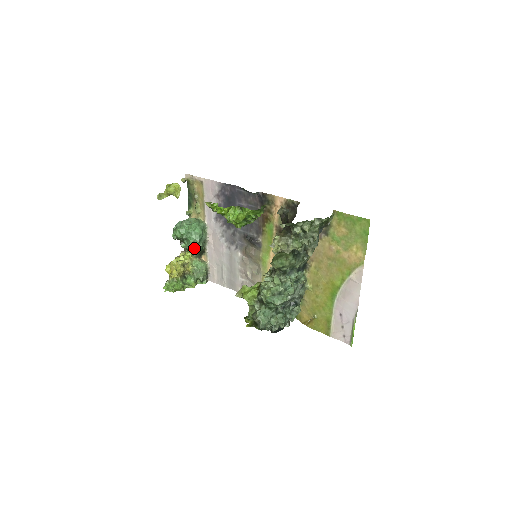
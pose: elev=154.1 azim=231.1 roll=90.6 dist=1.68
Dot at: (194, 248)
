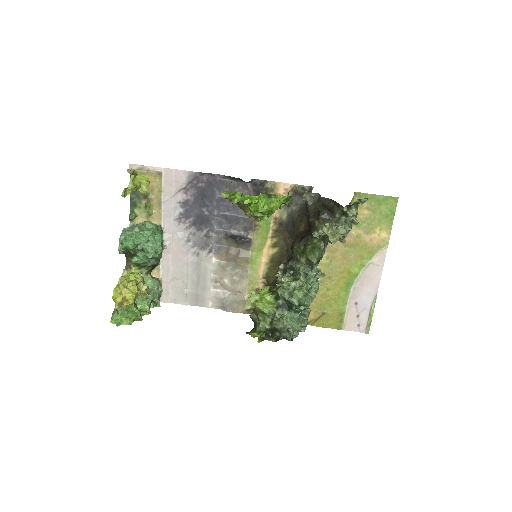
Dot at: (151, 261)
